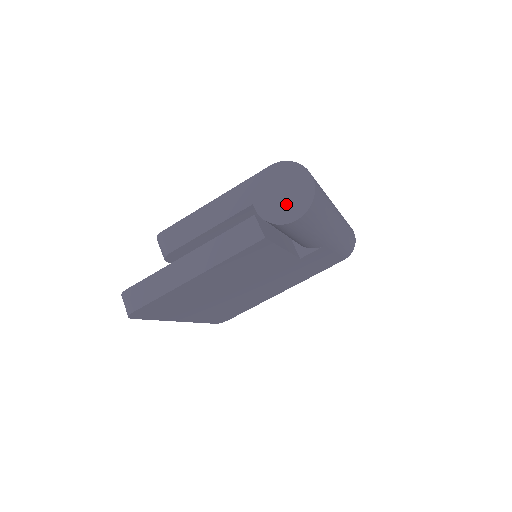
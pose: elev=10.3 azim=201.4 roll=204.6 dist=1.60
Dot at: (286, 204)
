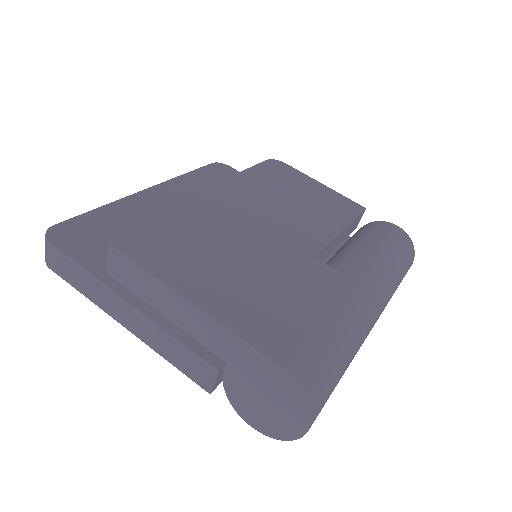
Dot at: (256, 408)
